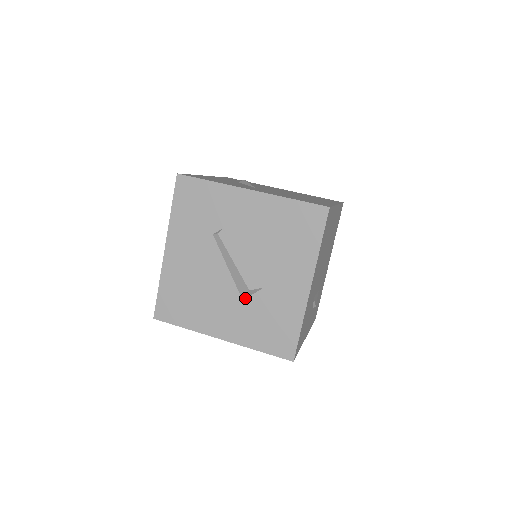
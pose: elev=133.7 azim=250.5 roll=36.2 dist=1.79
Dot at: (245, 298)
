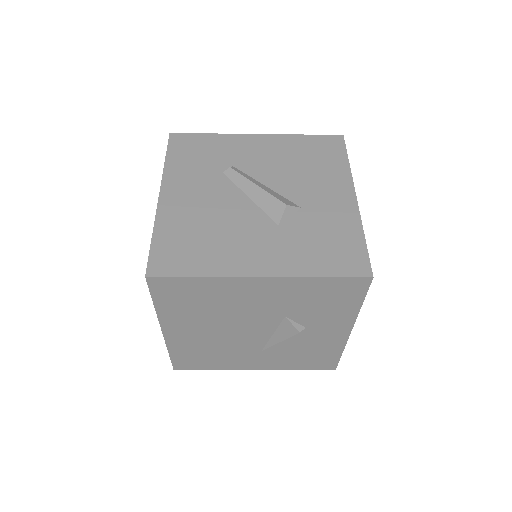
Dot at: (281, 222)
